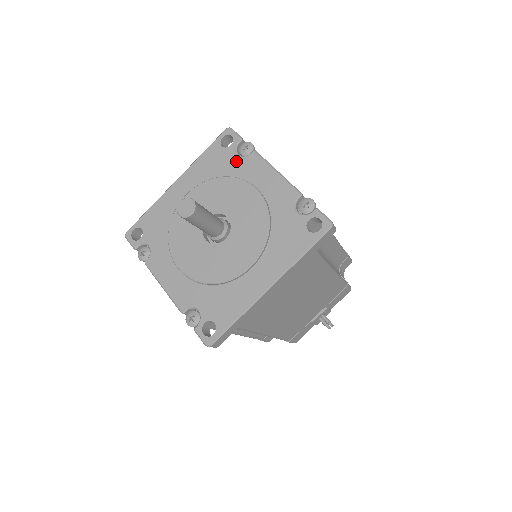
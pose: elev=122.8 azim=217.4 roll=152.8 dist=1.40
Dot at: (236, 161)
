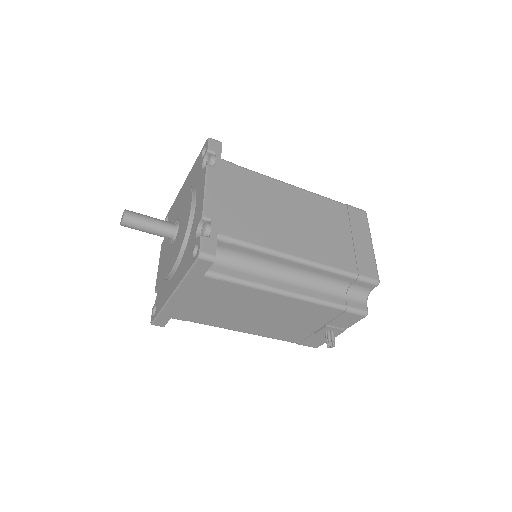
Dot at: (200, 173)
